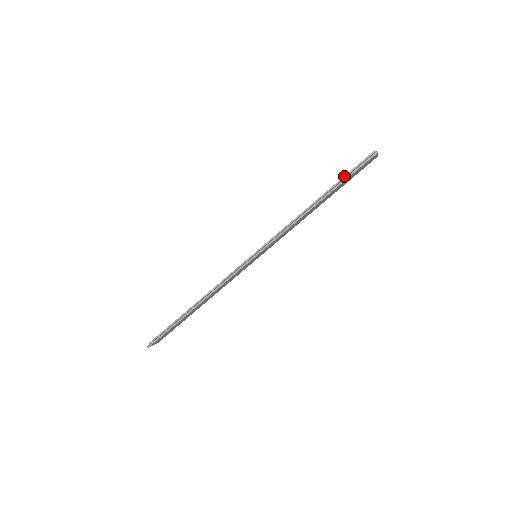
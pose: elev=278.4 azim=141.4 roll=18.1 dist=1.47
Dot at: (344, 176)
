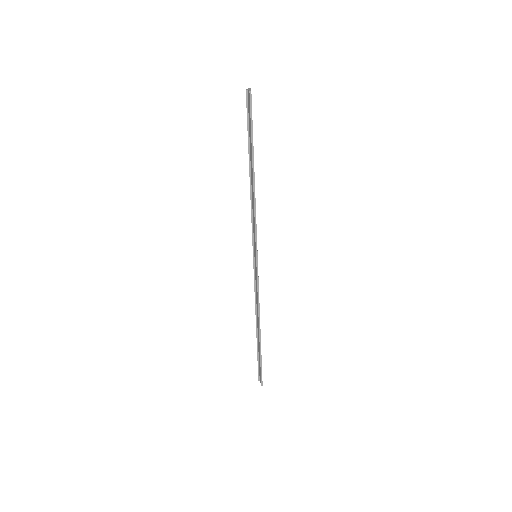
Dot at: occluded
